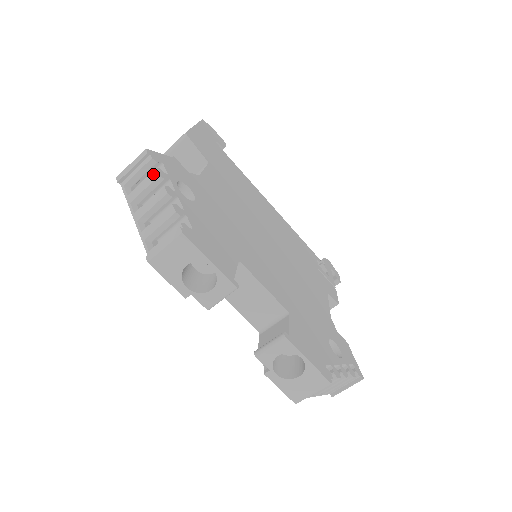
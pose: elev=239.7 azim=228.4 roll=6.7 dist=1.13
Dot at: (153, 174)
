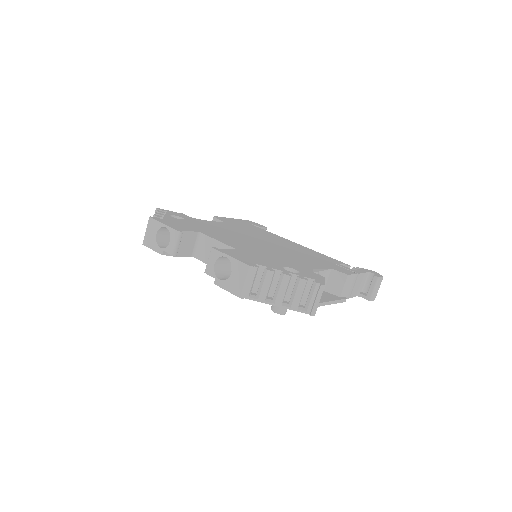
Dot at: occluded
